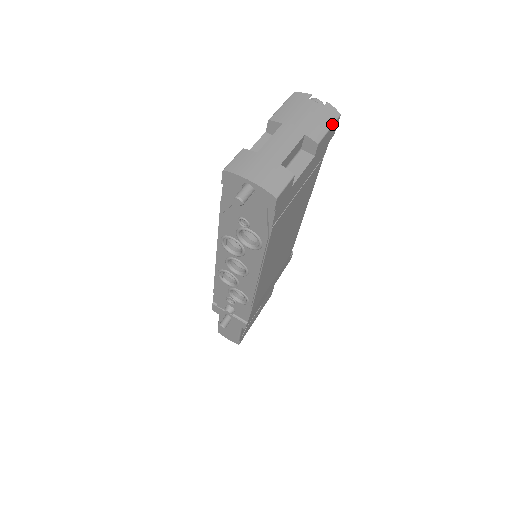
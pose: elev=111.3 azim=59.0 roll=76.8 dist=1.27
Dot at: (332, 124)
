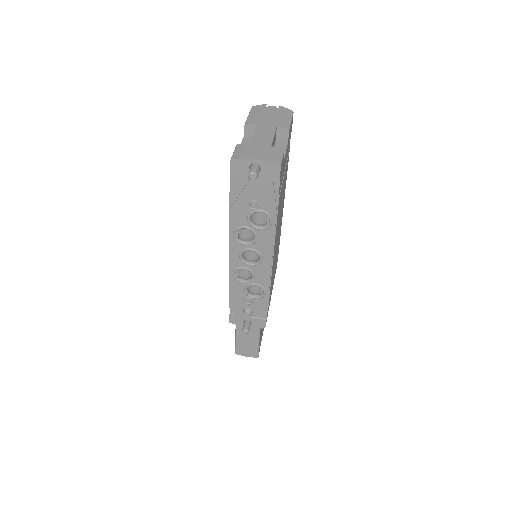
Dot at: (291, 118)
